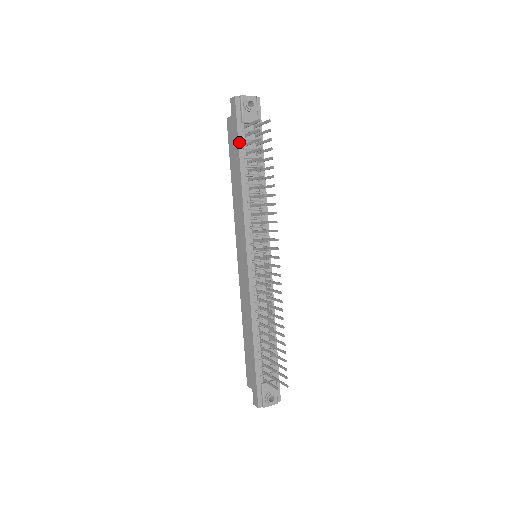
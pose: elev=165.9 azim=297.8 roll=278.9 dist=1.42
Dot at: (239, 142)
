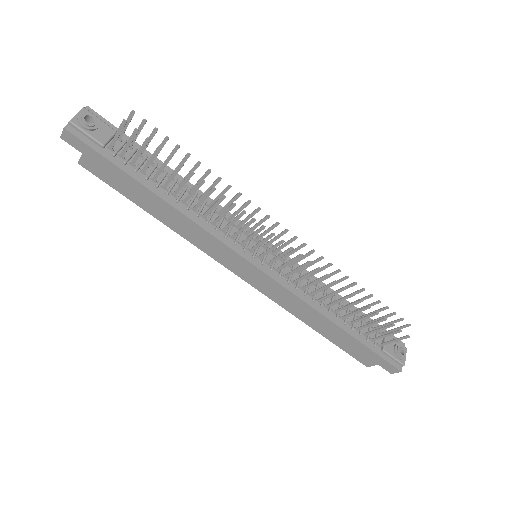
Dot at: (123, 170)
